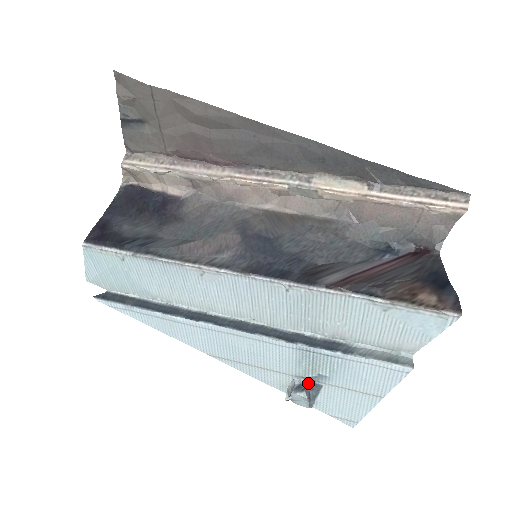
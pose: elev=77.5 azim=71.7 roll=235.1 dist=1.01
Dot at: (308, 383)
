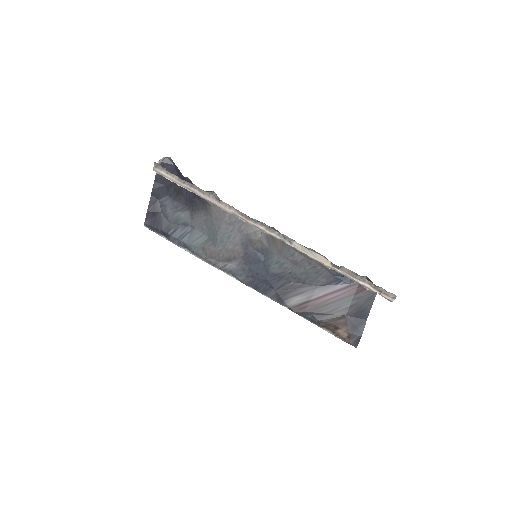
Dot at: occluded
